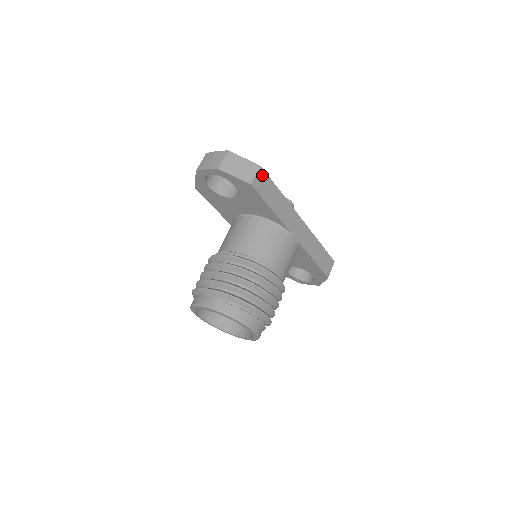
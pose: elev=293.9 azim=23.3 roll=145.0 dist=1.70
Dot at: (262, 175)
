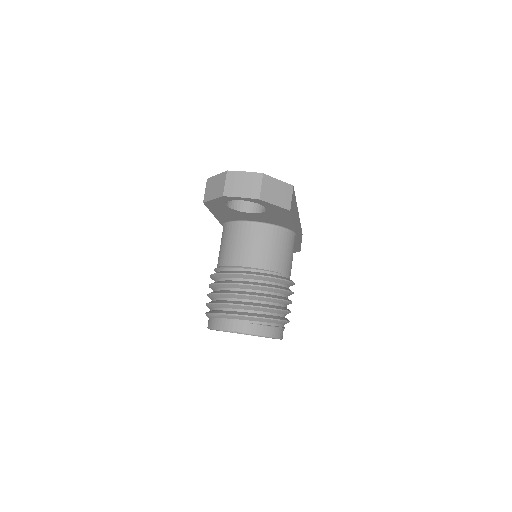
Dot at: (293, 194)
